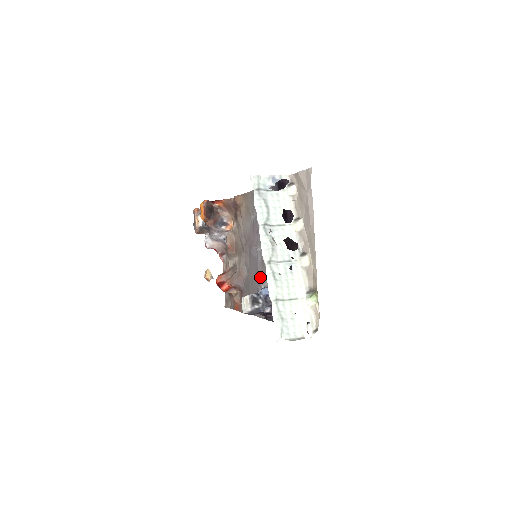
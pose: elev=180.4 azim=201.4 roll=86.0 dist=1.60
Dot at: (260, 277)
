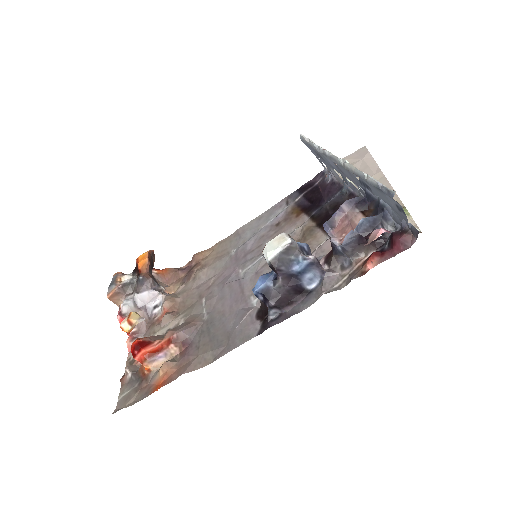
Dot at: (248, 294)
